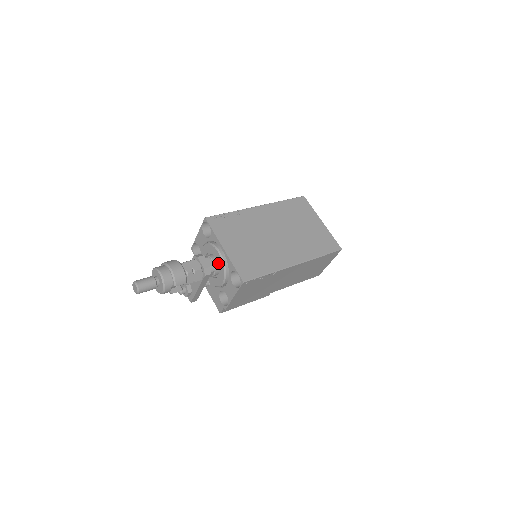
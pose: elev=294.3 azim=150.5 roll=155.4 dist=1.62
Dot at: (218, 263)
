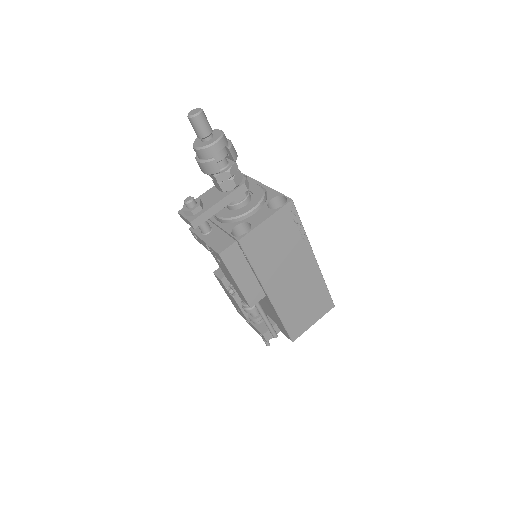
Dot at: (253, 193)
